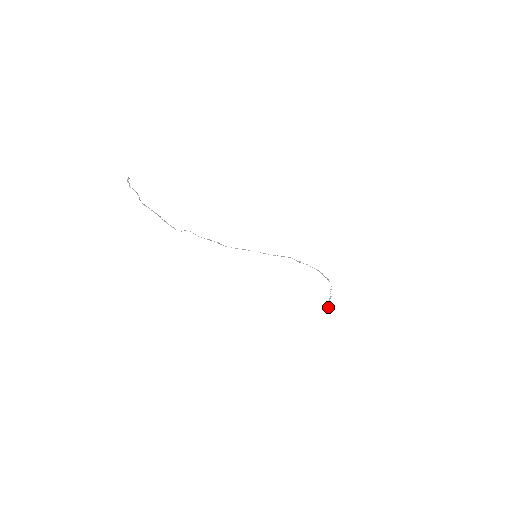
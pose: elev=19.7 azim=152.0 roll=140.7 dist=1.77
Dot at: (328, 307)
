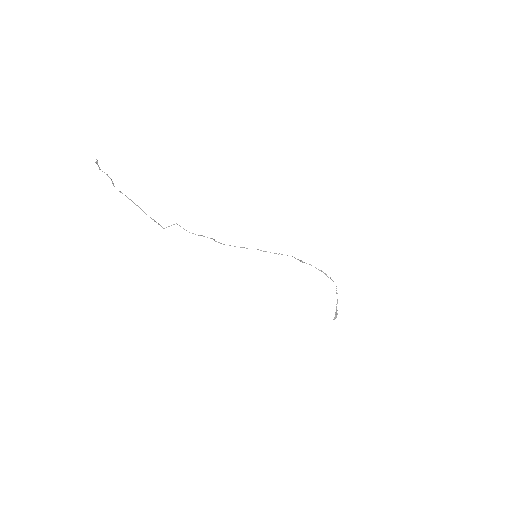
Dot at: (336, 315)
